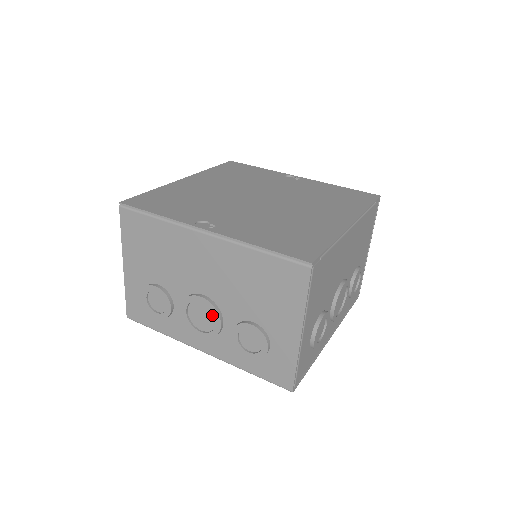
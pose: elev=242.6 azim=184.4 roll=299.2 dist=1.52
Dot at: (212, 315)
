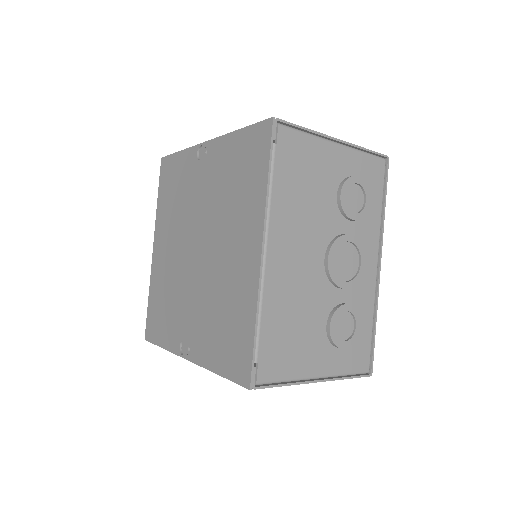
Dot at: occluded
